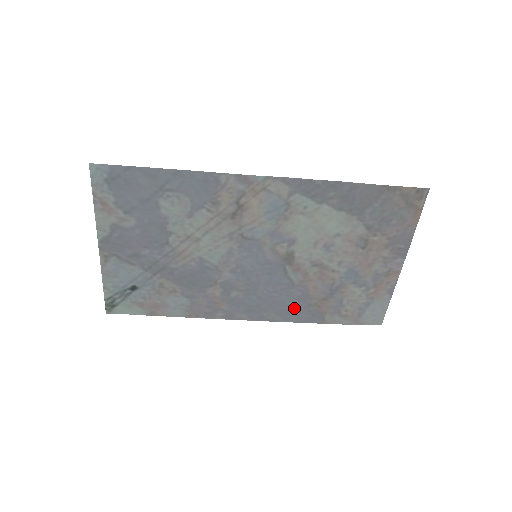
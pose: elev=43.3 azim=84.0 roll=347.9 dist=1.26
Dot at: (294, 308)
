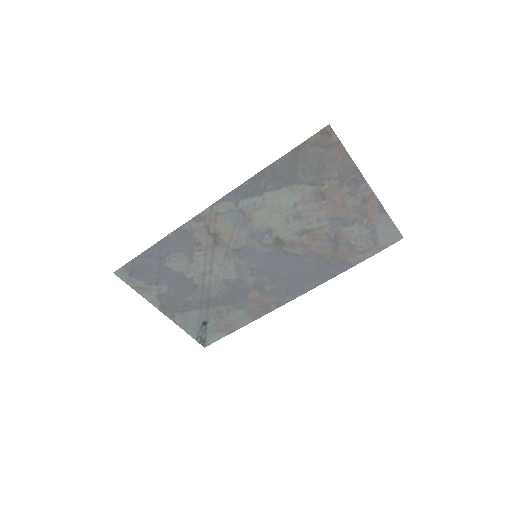
Dot at: (319, 270)
